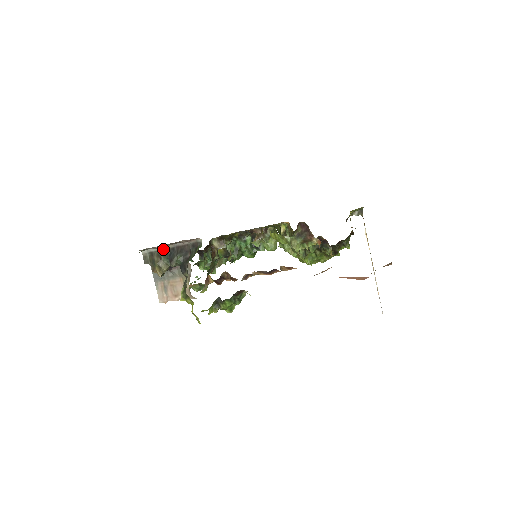
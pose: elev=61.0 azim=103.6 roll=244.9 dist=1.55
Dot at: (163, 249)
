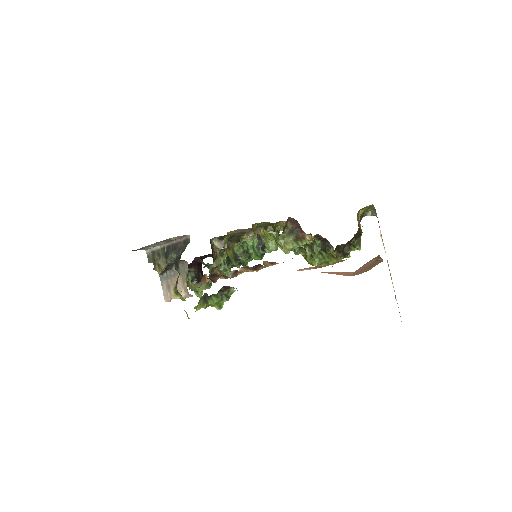
Dot at: (162, 247)
